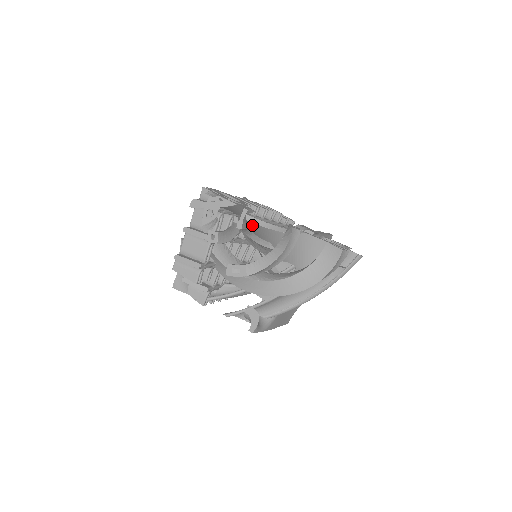
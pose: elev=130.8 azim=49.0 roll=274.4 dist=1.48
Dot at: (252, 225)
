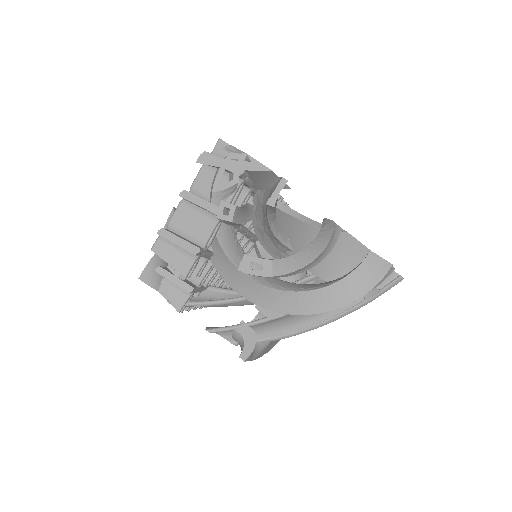
Dot at: occluded
